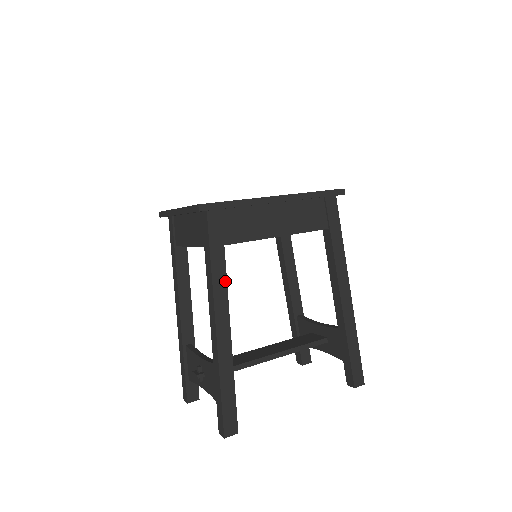
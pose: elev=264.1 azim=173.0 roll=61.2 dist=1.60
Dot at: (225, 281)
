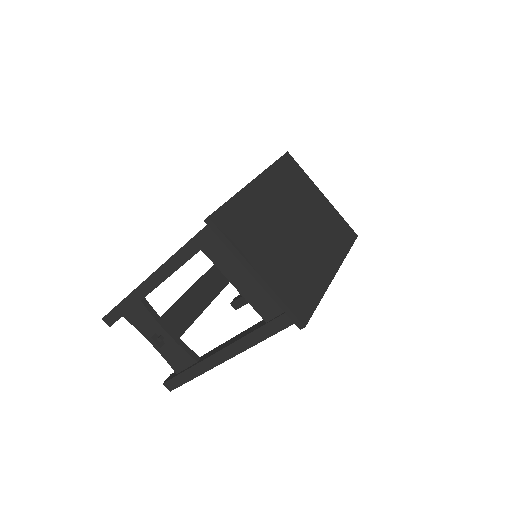
Dot at: occluded
